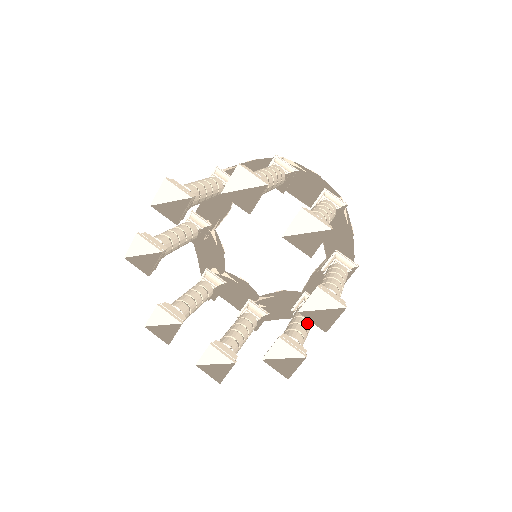
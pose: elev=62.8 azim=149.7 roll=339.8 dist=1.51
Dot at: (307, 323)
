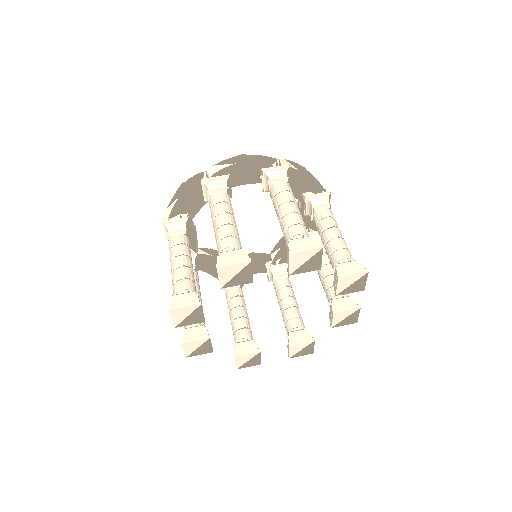
Dot at: (331, 266)
